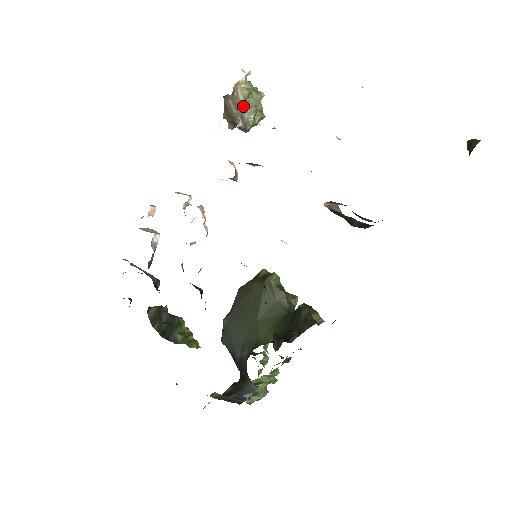
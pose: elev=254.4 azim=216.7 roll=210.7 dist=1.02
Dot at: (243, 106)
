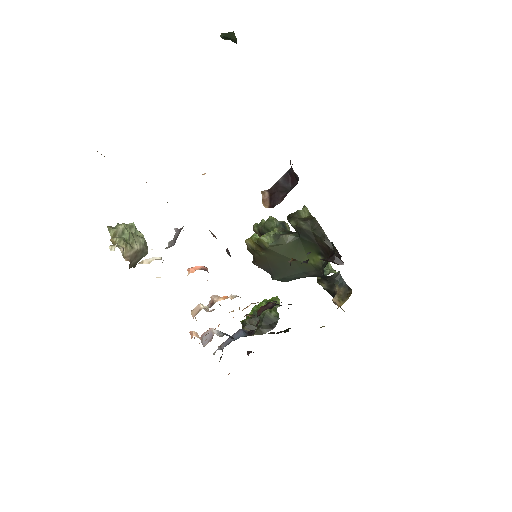
Dot at: (137, 250)
